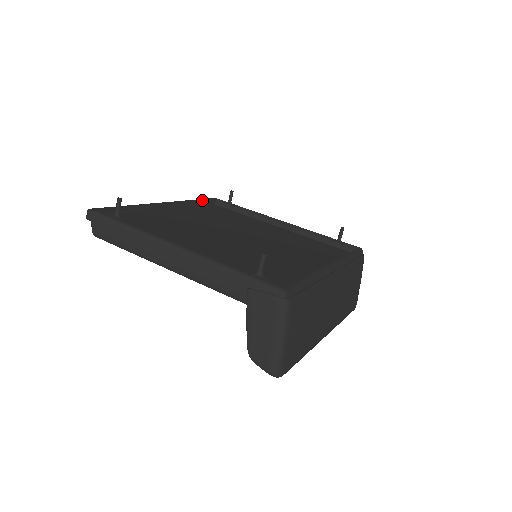
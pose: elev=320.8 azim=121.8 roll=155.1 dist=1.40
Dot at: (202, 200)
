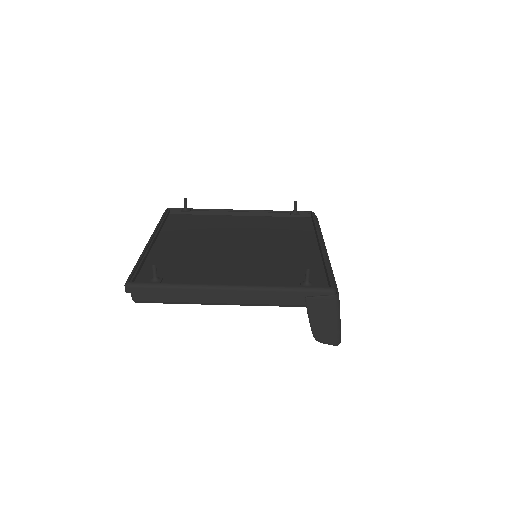
Dot at: (163, 217)
